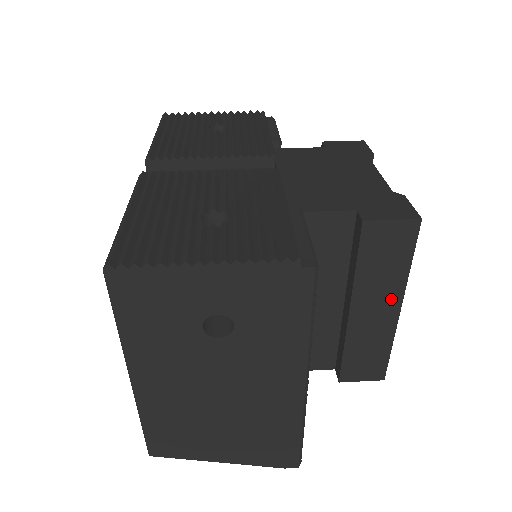
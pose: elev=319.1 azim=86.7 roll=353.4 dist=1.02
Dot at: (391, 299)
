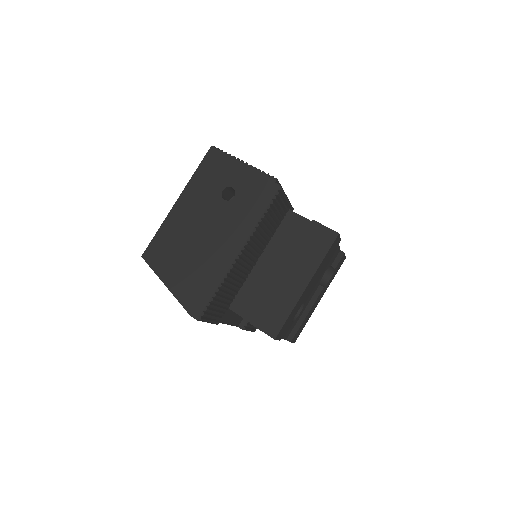
Dot at: (306, 275)
